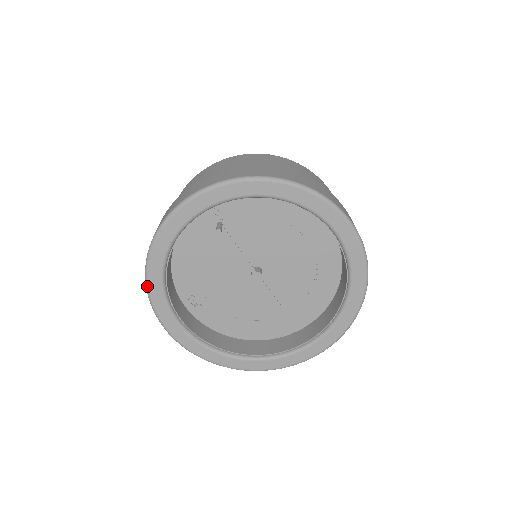
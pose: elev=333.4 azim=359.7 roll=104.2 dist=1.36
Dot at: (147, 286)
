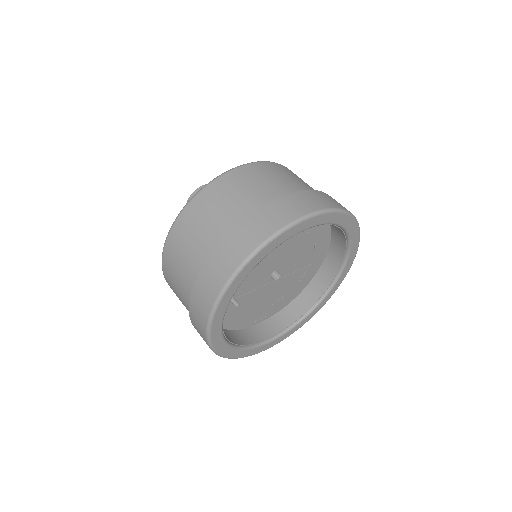
Dot at: occluded
